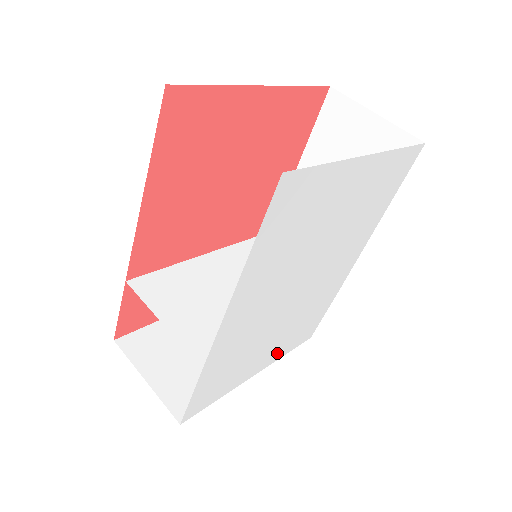
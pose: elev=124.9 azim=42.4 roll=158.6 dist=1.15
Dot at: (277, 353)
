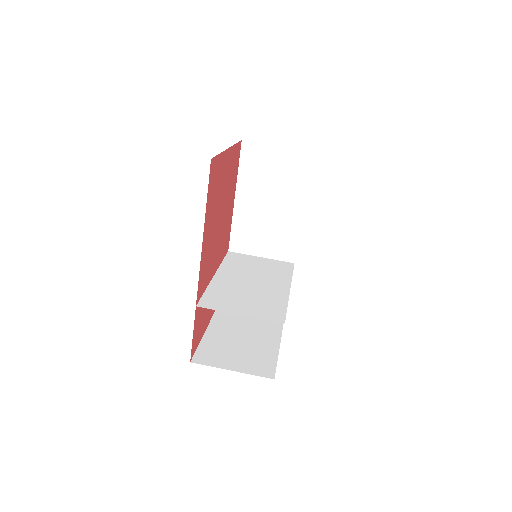
Dot at: occluded
